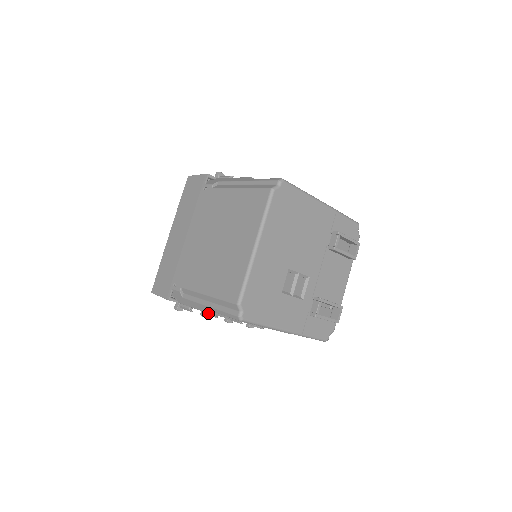
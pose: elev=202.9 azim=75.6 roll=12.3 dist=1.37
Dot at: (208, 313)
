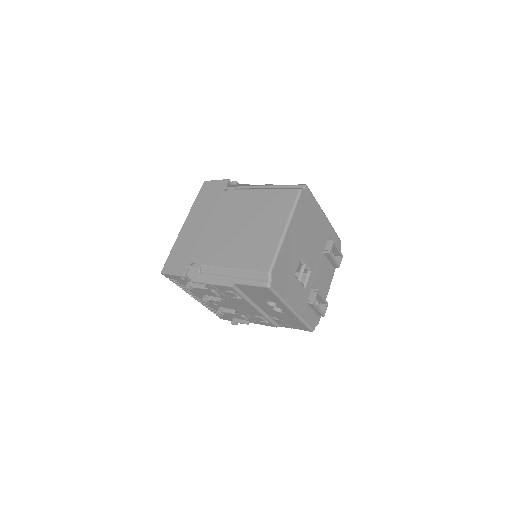
Dot at: (229, 286)
